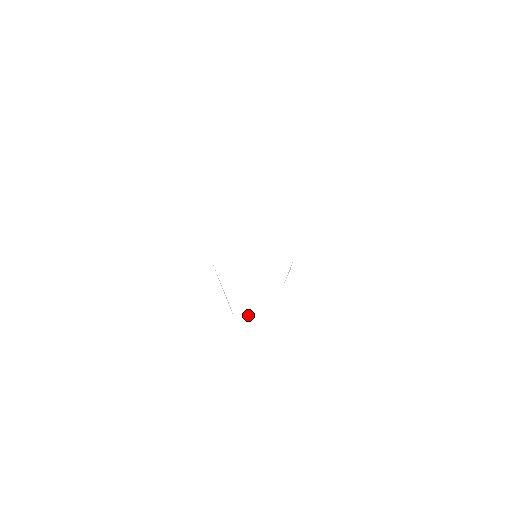
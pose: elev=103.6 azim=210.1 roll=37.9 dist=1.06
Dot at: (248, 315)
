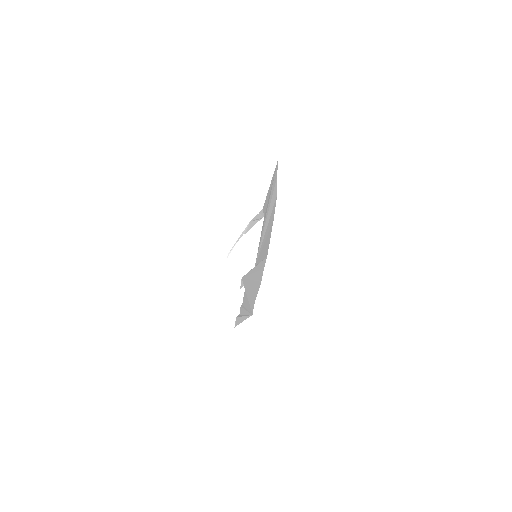
Dot at: (230, 251)
